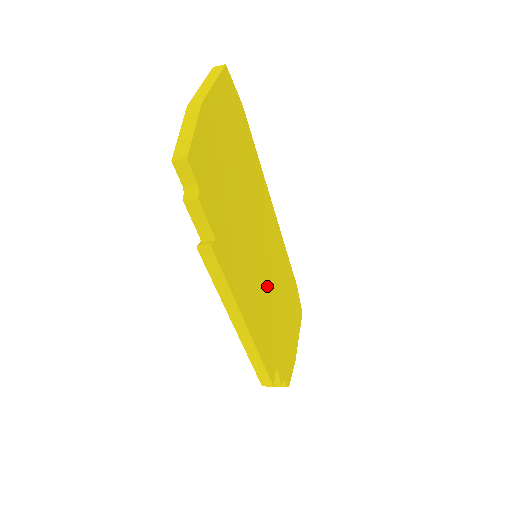
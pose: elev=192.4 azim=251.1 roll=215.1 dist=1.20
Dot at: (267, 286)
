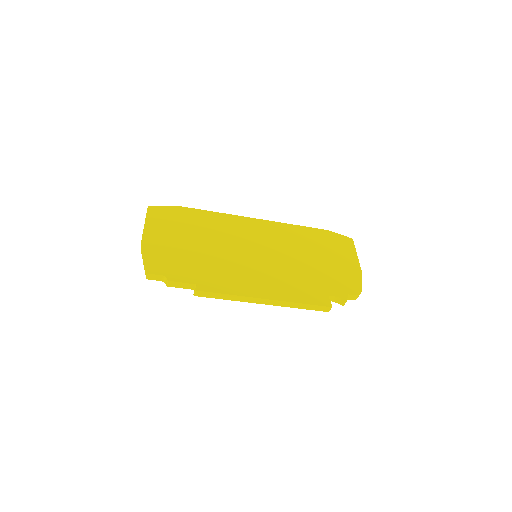
Dot at: (278, 263)
